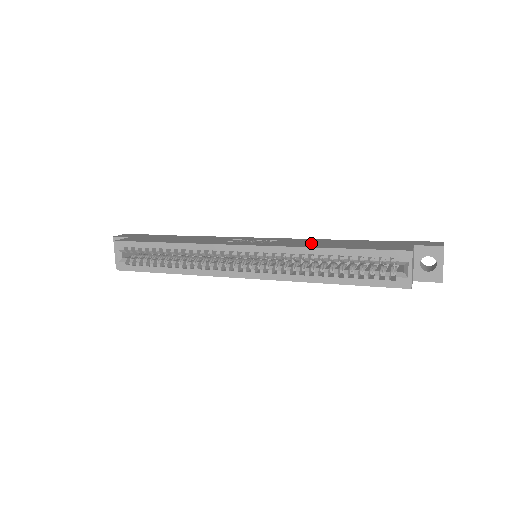
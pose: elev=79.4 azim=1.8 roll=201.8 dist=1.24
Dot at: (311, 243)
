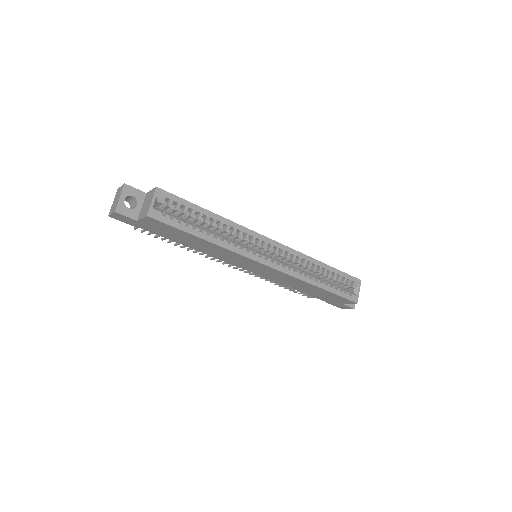
Dot at: occluded
